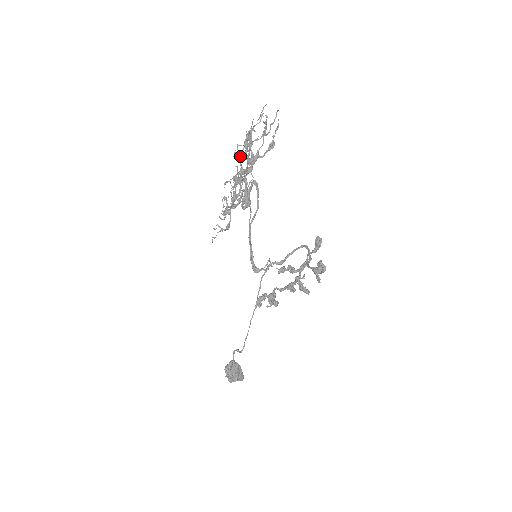
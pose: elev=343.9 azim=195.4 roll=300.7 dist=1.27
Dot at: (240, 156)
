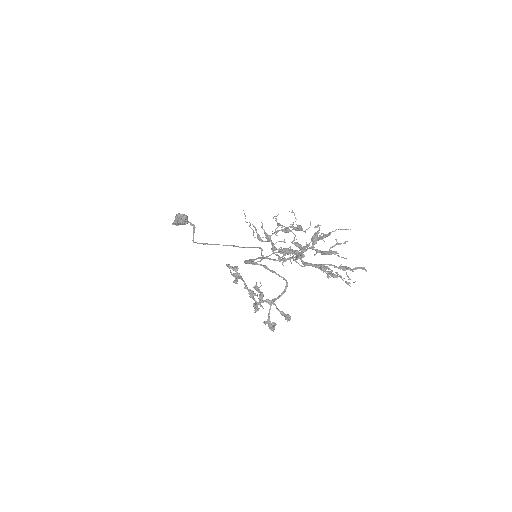
Dot at: occluded
